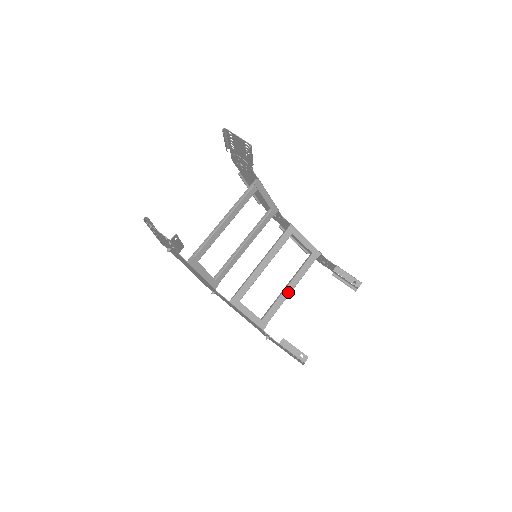
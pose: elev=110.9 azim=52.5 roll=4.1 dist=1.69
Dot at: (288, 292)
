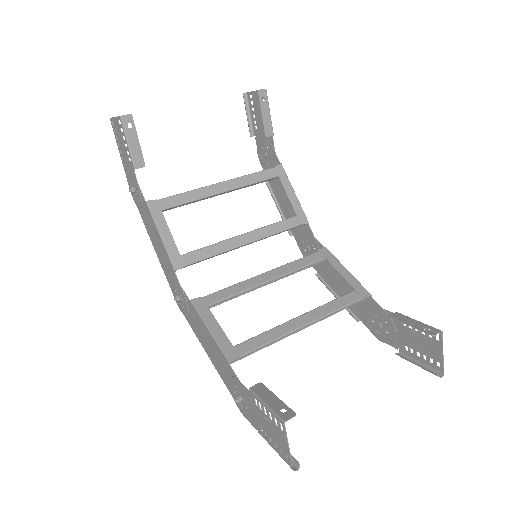
Dot at: (297, 324)
